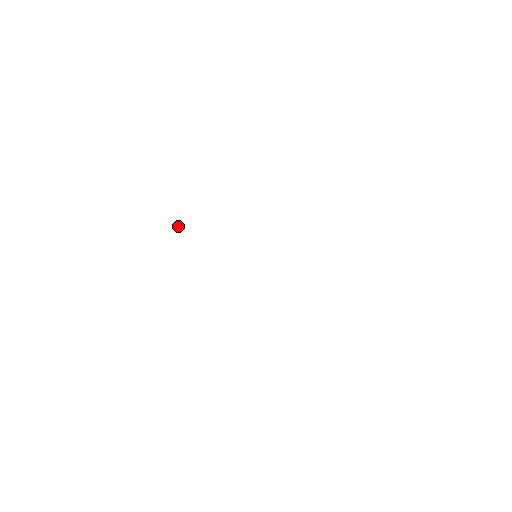
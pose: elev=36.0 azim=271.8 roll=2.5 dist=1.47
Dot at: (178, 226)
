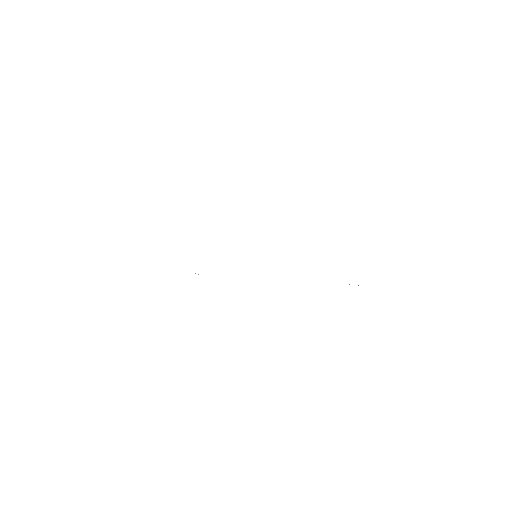
Dot at: occluded
